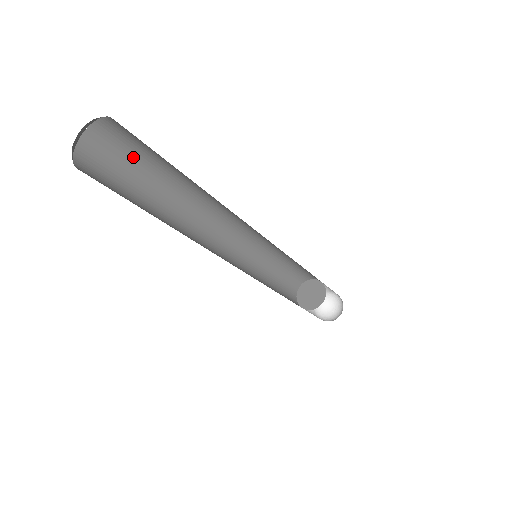
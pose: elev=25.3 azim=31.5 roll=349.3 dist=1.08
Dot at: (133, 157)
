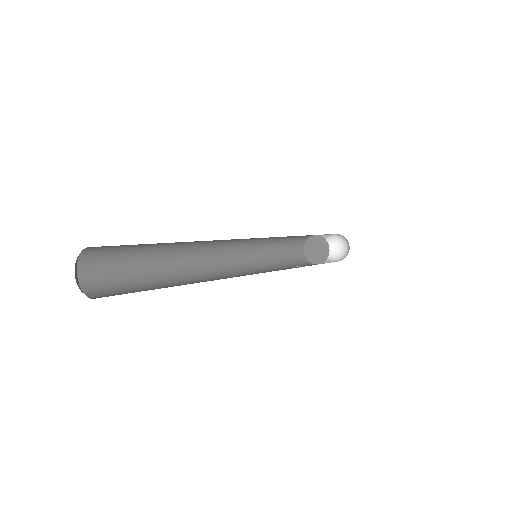
Dot at: (121, 259)
